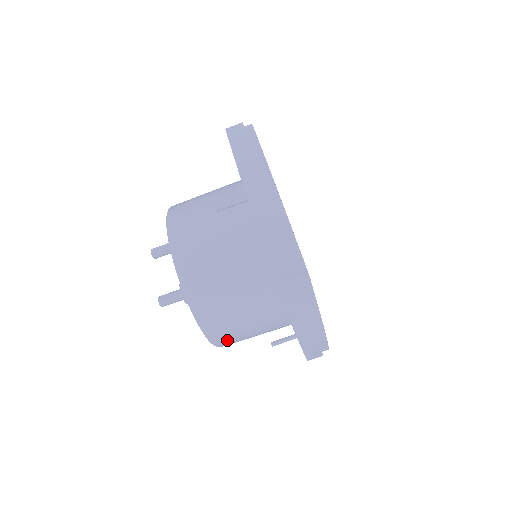
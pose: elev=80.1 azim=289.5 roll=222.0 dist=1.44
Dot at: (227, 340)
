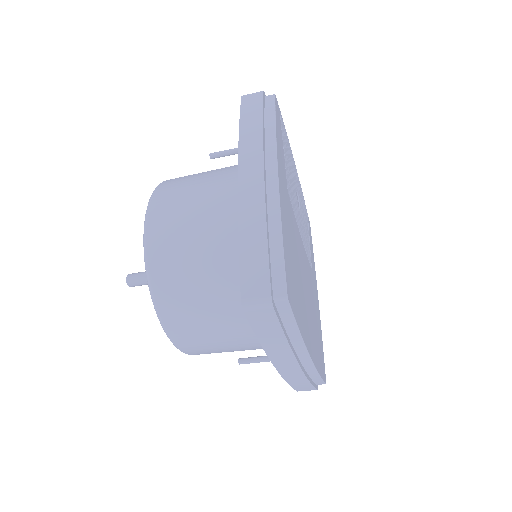
Dot at: occluded
